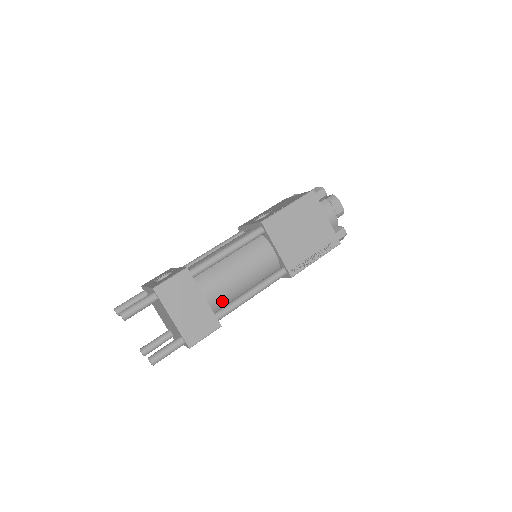
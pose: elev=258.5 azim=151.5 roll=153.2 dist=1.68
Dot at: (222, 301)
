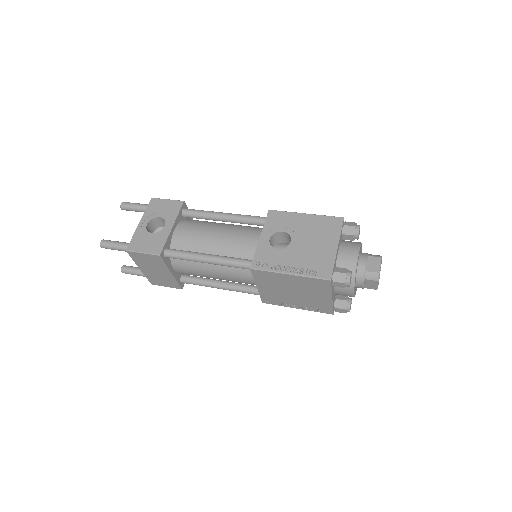
Dot at: (193, 275)
